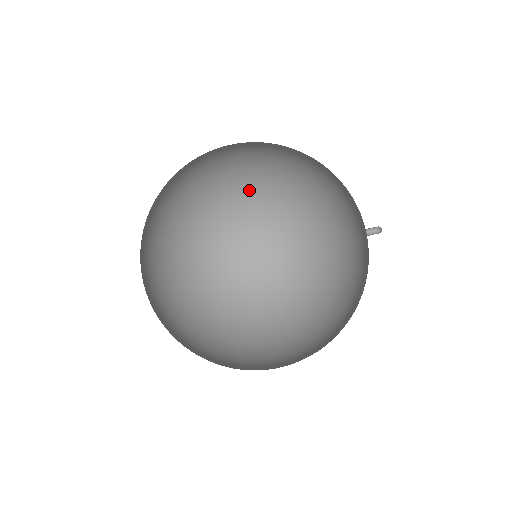
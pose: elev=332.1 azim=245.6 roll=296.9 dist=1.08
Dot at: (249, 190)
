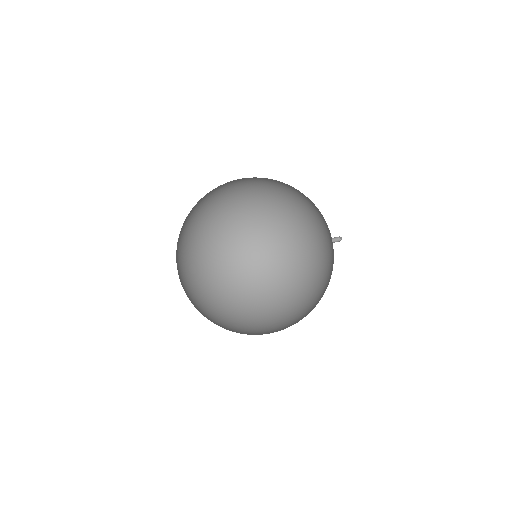
Dot at: (263, 182)
